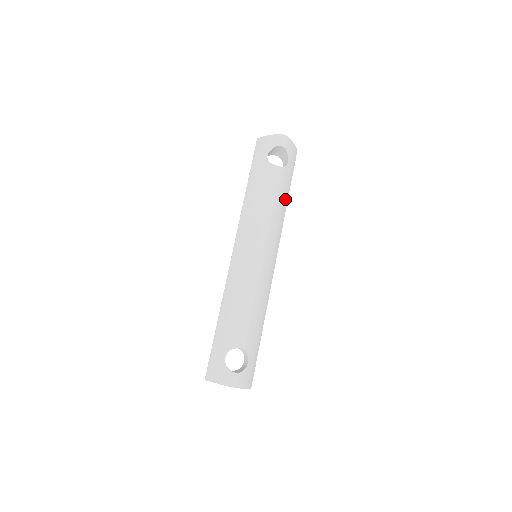
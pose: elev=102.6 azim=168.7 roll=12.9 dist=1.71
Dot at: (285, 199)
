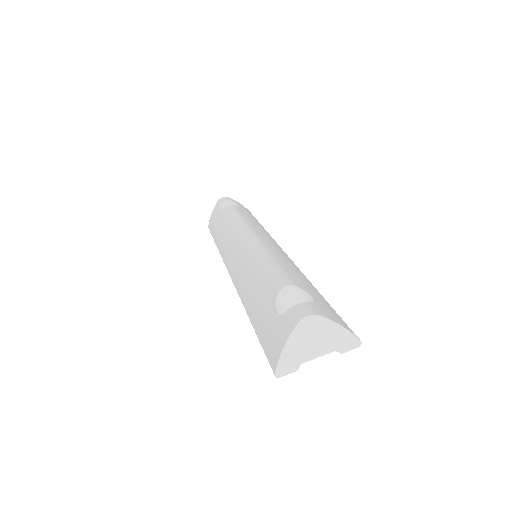
Dot at: occluded
